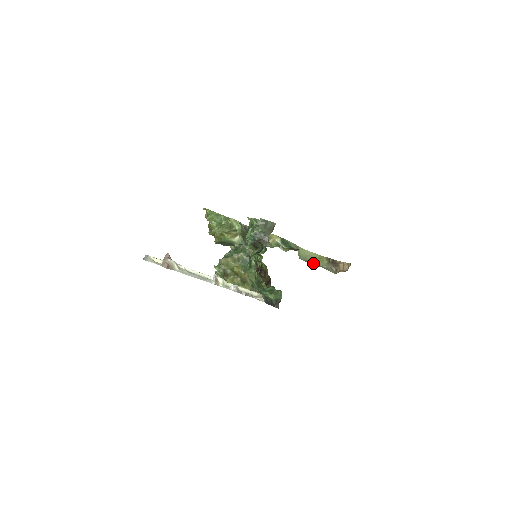
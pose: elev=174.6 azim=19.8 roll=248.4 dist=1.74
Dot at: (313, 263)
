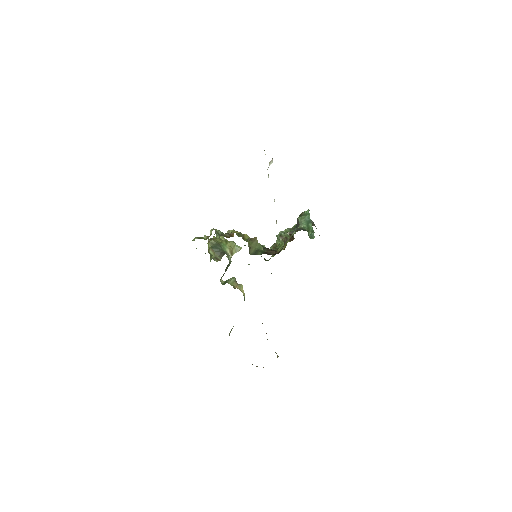
Dot at: occluded
